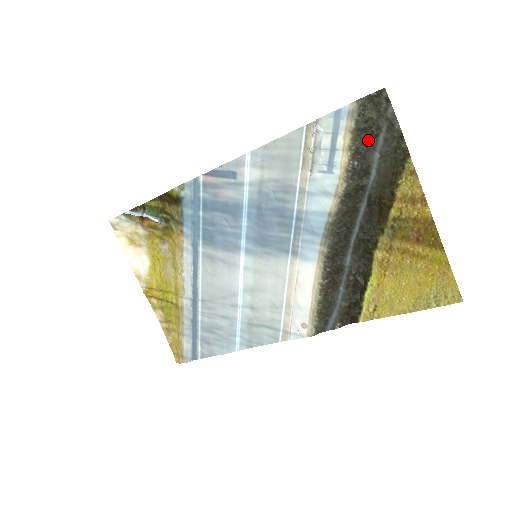
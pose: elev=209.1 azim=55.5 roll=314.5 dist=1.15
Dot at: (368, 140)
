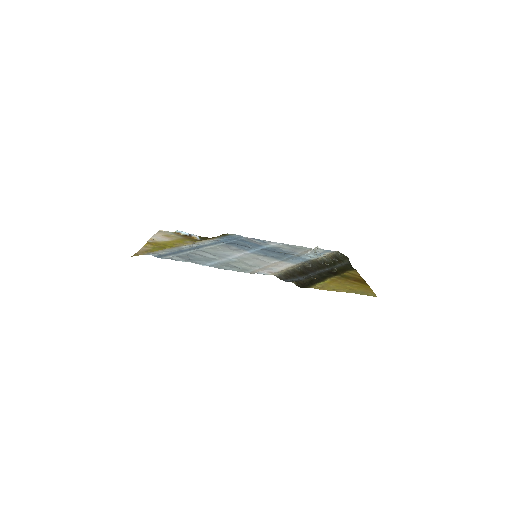
Dot at: (338, 260)
